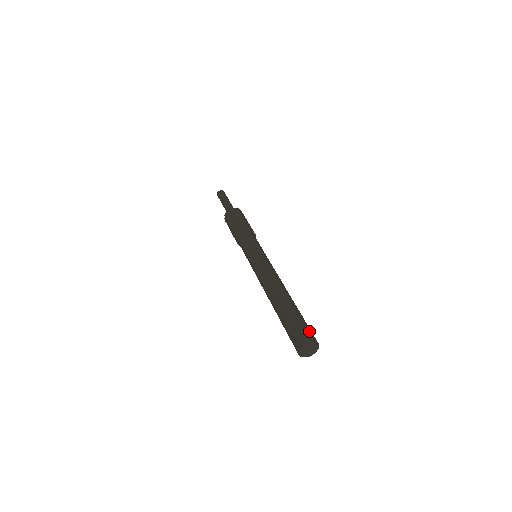
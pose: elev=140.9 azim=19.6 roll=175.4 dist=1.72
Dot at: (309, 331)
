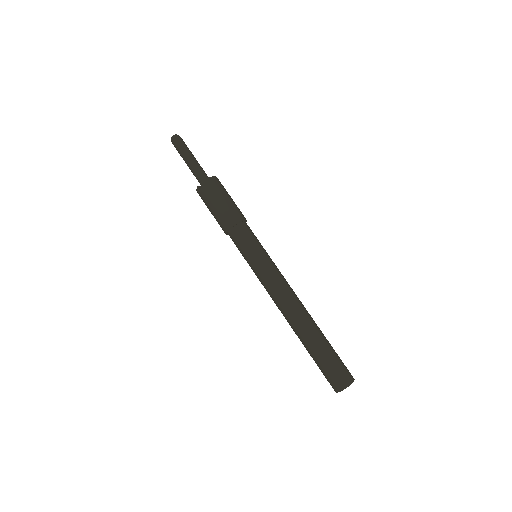
Dot at: (346, 367)
